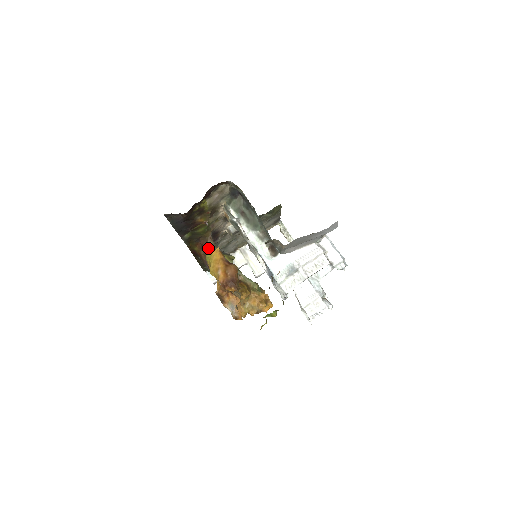
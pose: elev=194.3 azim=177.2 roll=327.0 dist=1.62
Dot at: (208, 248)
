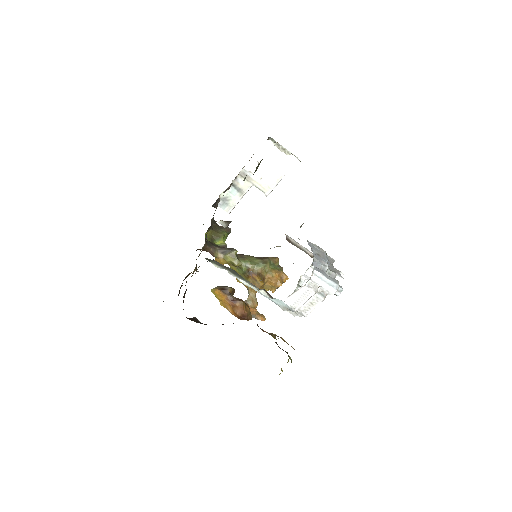
Dot at: occluded
